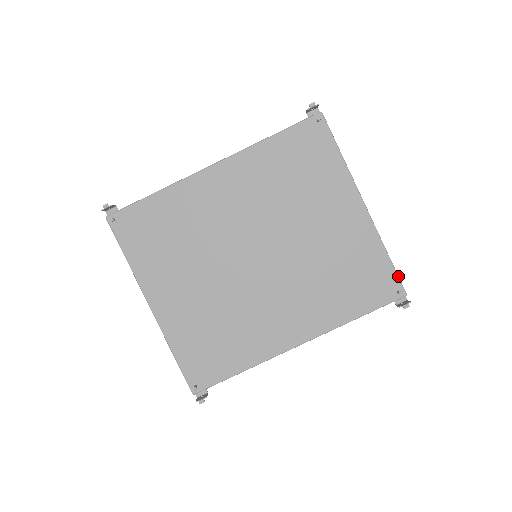
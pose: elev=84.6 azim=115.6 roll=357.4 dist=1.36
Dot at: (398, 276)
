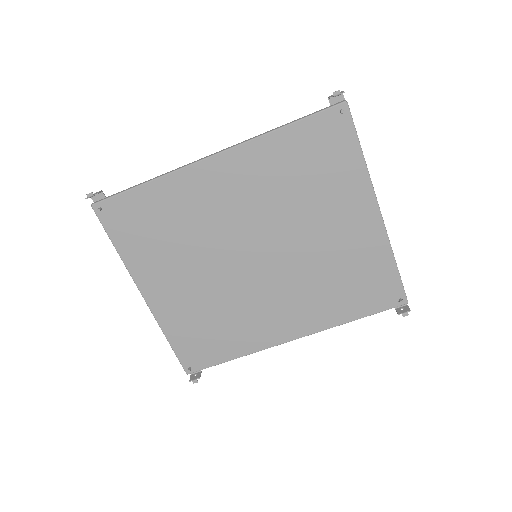
Dot at: occluded
